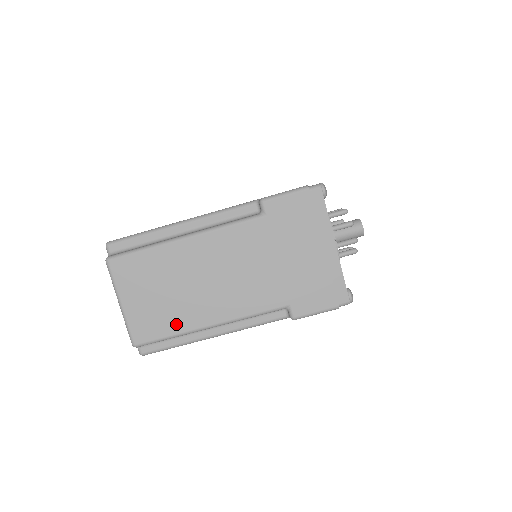
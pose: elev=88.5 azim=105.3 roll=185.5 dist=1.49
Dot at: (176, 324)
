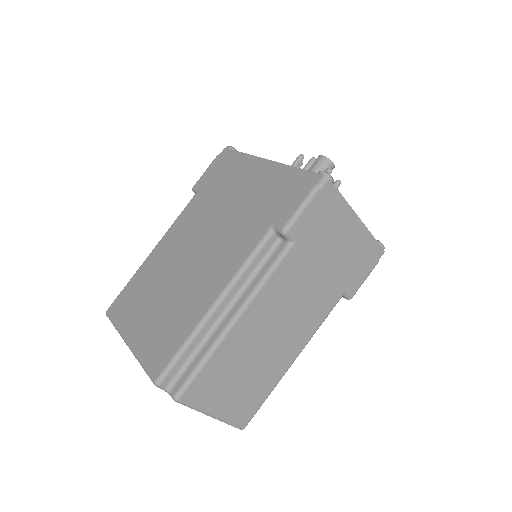
Dot at: (267, 385)
